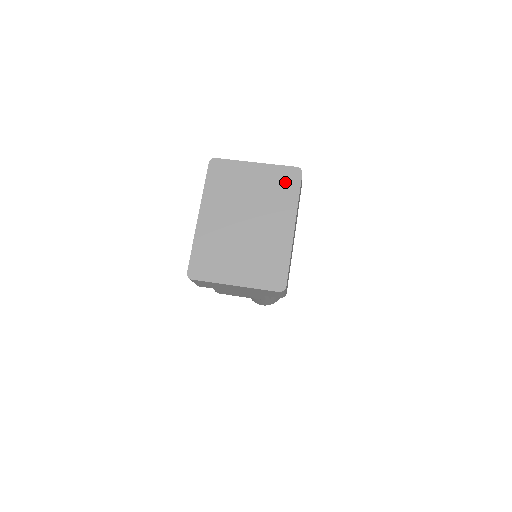
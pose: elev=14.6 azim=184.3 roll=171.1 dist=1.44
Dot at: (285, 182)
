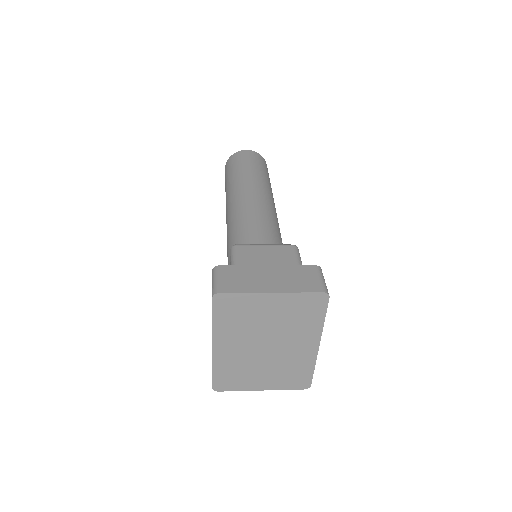
Dot at: (309, 308)
